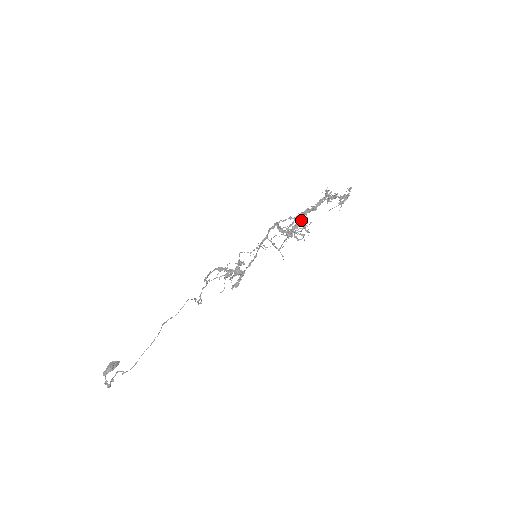
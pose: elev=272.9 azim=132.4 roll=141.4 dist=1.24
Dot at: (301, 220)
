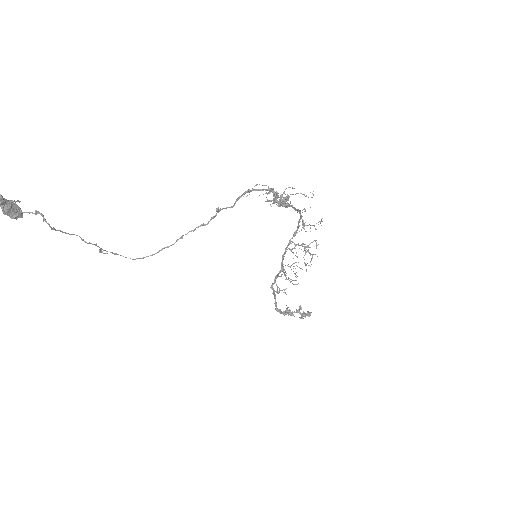
Dot at: occluded
